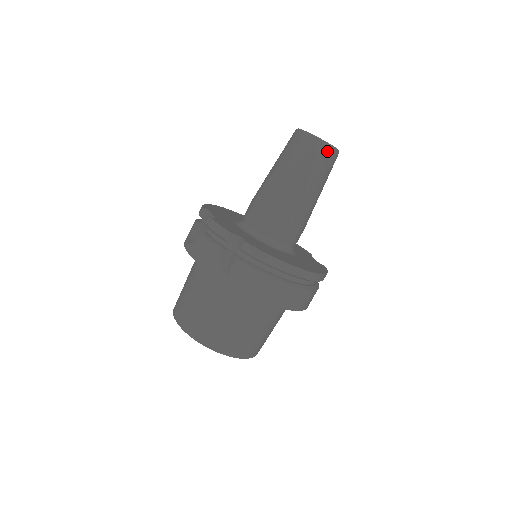
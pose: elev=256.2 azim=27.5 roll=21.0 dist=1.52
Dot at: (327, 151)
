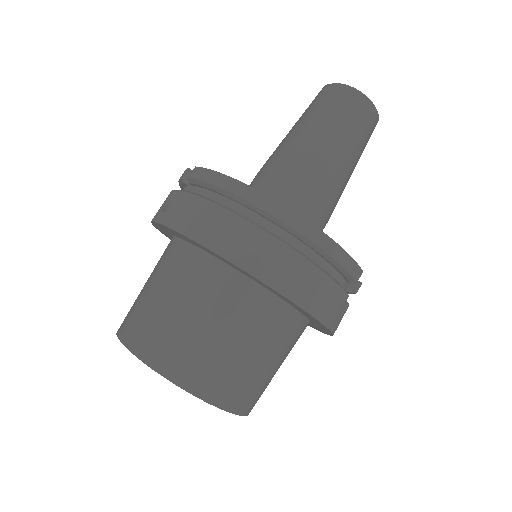
Dot at: (346, 93)
